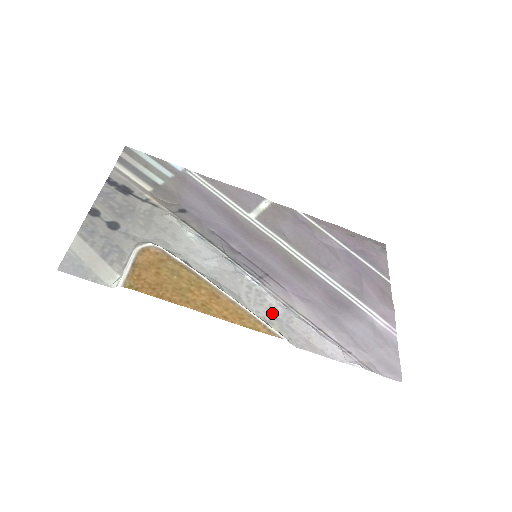
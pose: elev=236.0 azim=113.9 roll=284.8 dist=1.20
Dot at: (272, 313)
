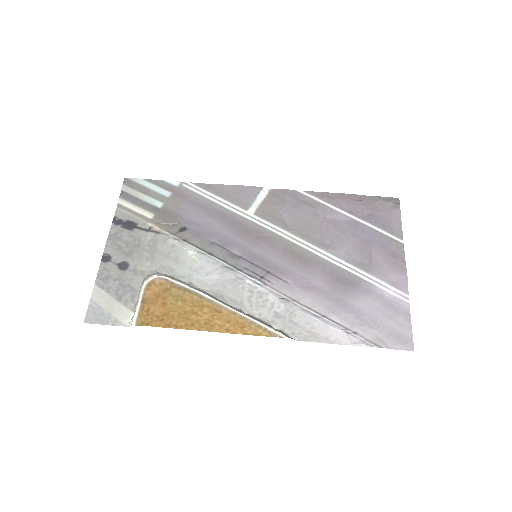
Dot at: (274, 312)
